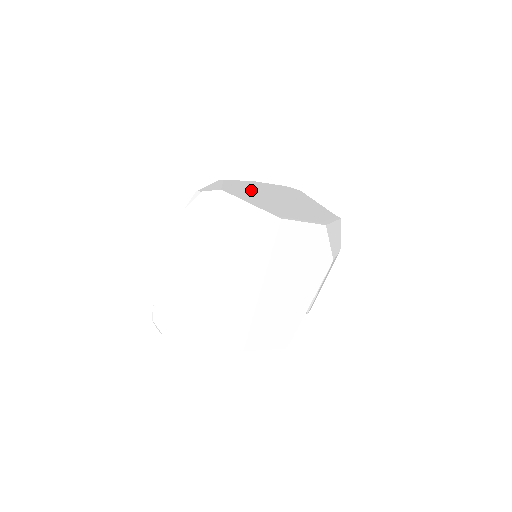
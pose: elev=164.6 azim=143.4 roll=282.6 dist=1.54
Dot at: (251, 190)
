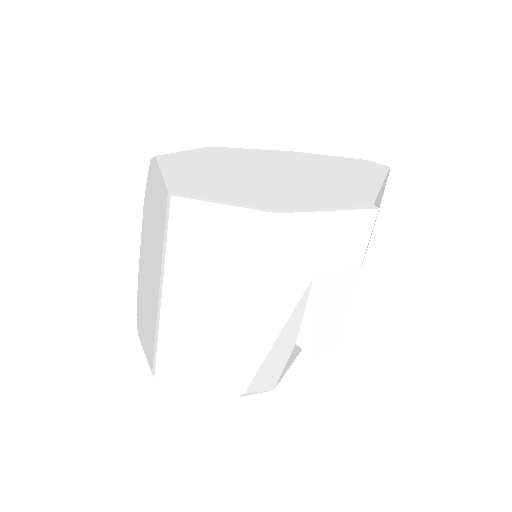
Dot at: (233, 160)
